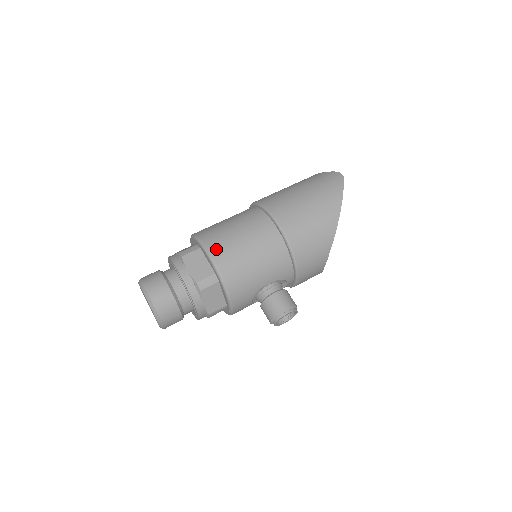
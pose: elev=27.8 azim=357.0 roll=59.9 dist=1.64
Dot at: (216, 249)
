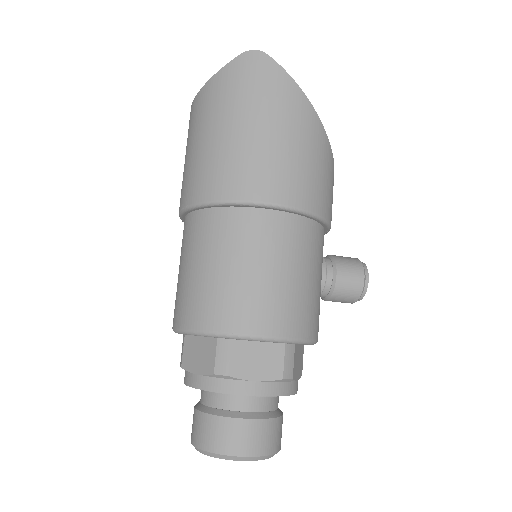
Dot at: (262, 322)
